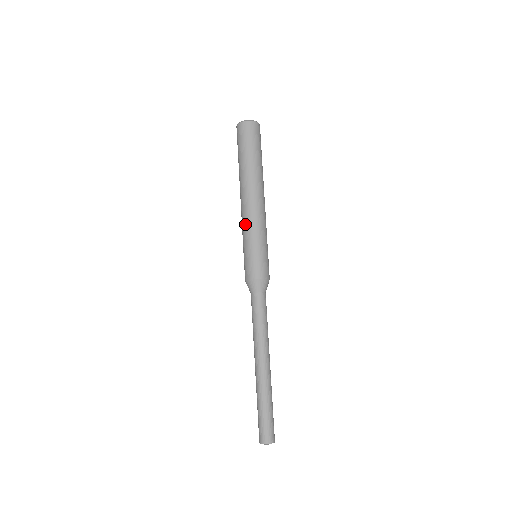
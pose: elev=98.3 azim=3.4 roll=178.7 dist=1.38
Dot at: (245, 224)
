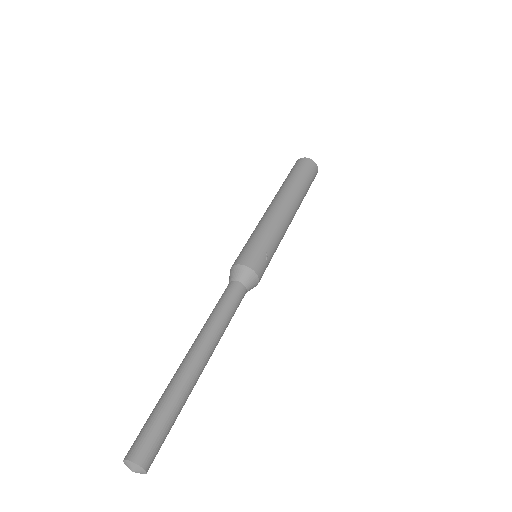
Dot at: (273, 222)
